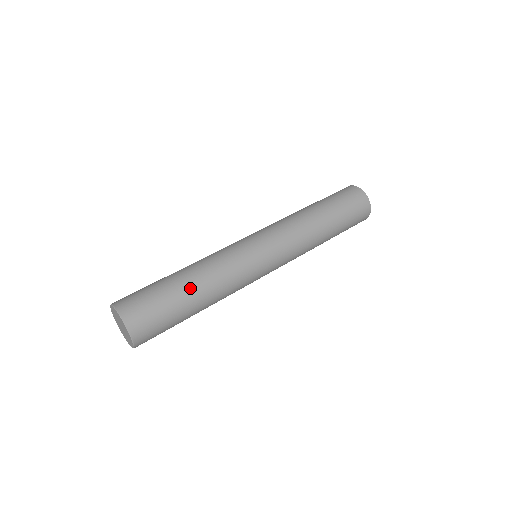
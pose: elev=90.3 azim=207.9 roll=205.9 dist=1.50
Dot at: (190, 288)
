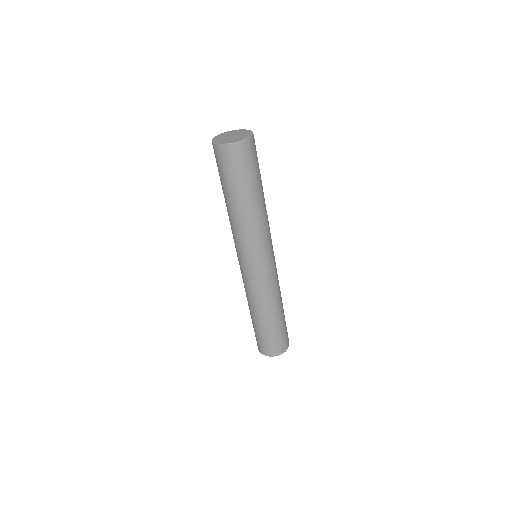
Dot at: (262, 193)
